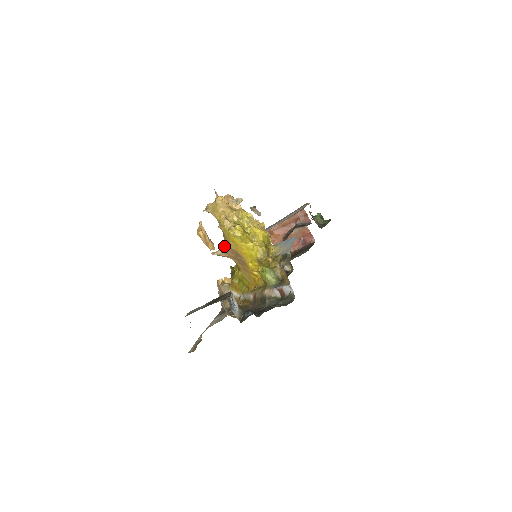
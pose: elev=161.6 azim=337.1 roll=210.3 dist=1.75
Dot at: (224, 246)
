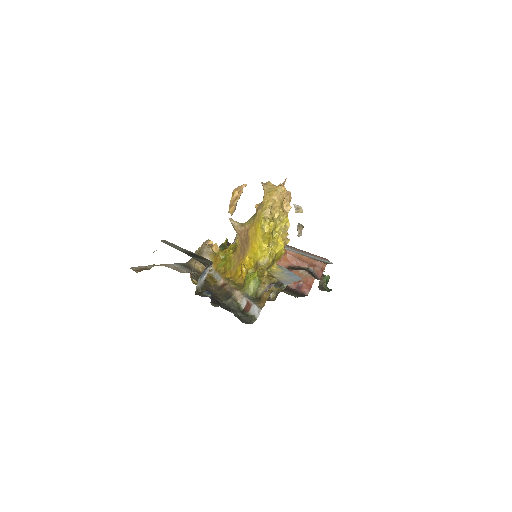
Dot at: (245, 224)
